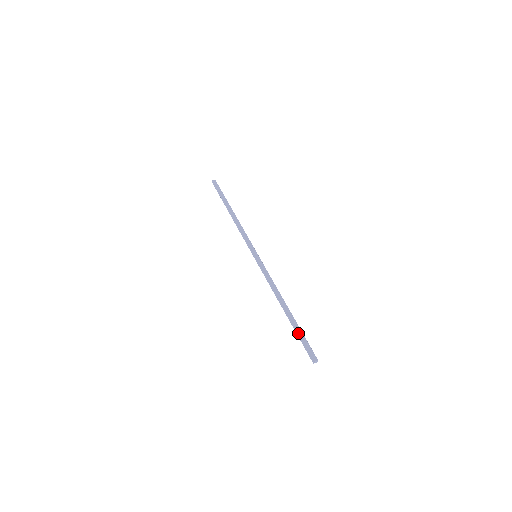
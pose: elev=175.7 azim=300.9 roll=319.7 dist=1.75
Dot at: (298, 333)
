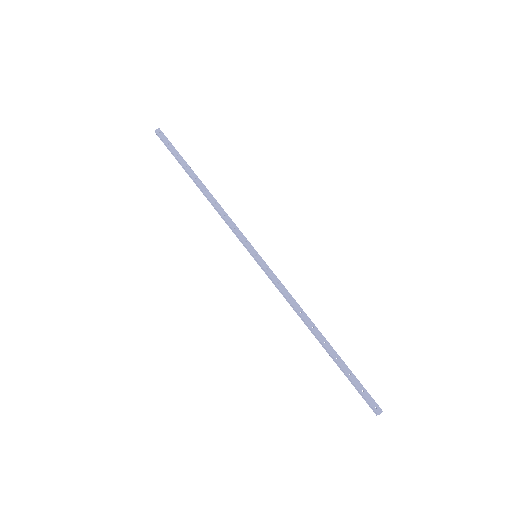
Dot at: (346, 375)
